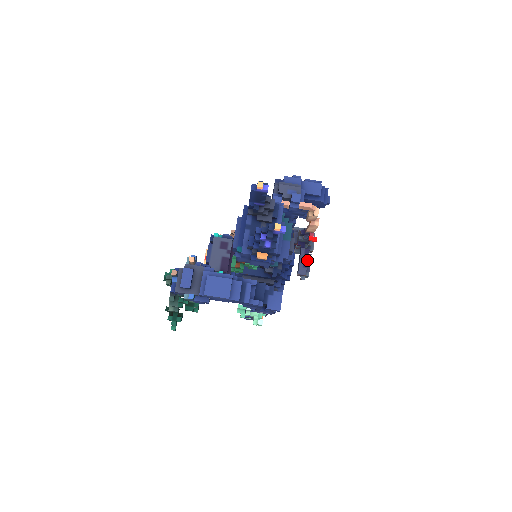
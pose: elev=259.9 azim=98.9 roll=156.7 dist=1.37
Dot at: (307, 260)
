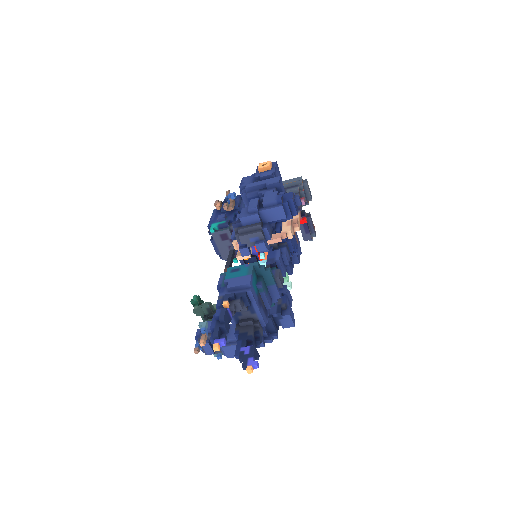
Dot at: (307, 226)
